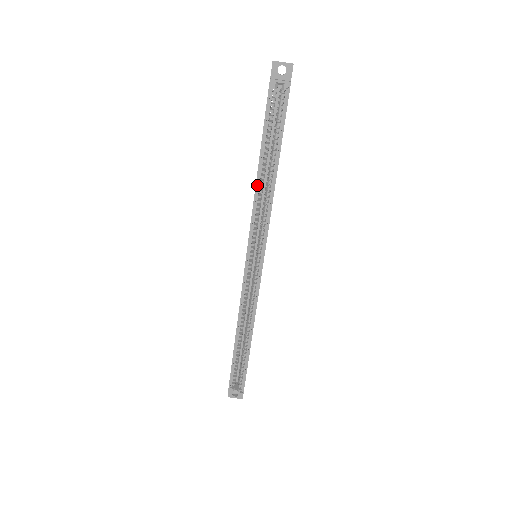
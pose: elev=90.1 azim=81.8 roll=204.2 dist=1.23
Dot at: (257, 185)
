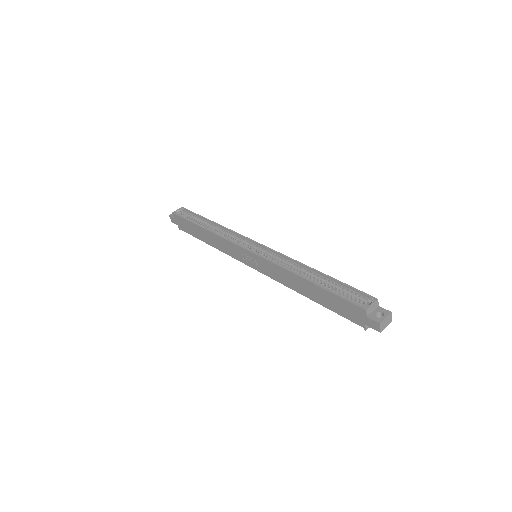
Dot at: (210, 231)
